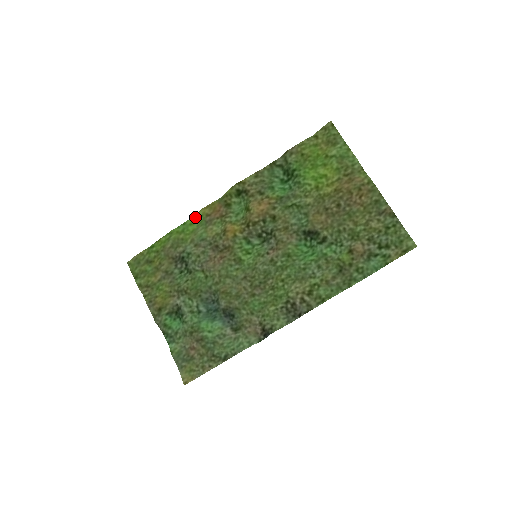
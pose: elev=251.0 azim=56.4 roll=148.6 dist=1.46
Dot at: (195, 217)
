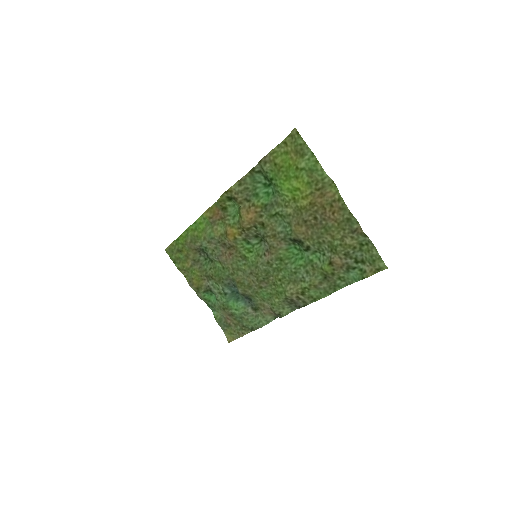
Dot at: (201, 218)
